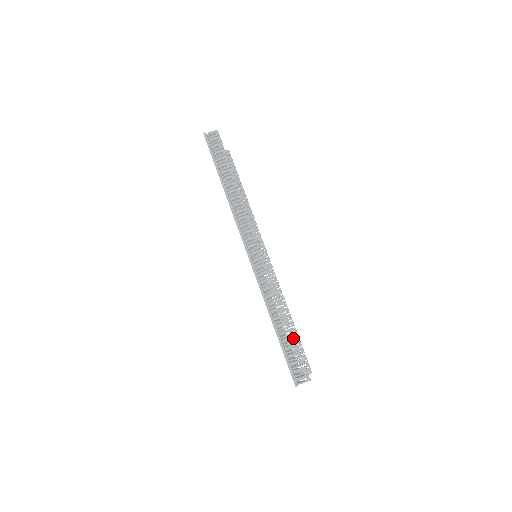
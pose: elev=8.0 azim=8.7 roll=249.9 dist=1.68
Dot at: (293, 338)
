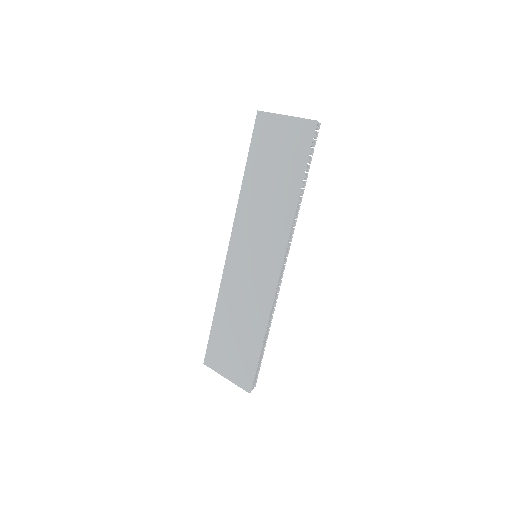
Dot at: occluded
